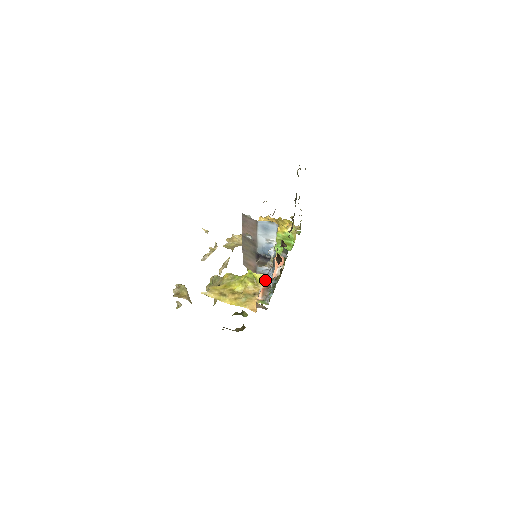
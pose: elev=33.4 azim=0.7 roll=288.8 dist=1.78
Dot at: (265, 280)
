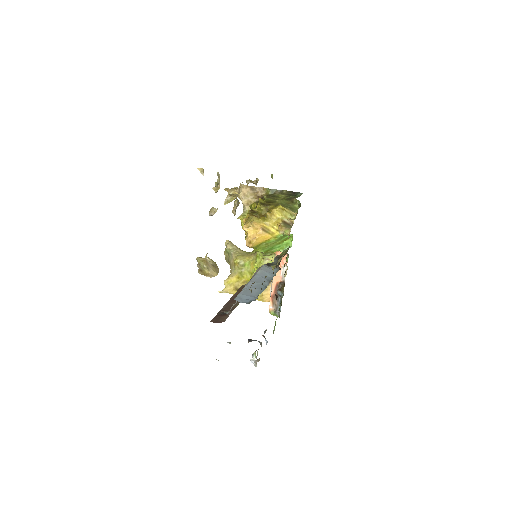
Dot at: (272, 286)
